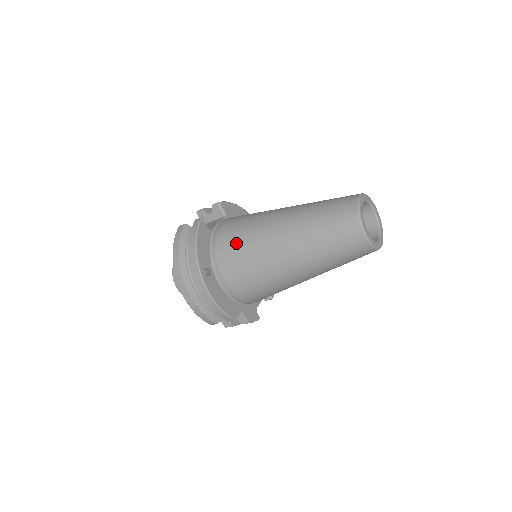
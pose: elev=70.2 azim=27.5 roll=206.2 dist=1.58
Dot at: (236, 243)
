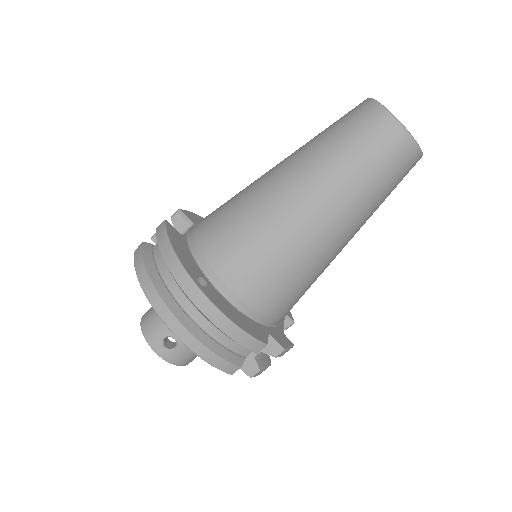
Dot at: (228, 227)
